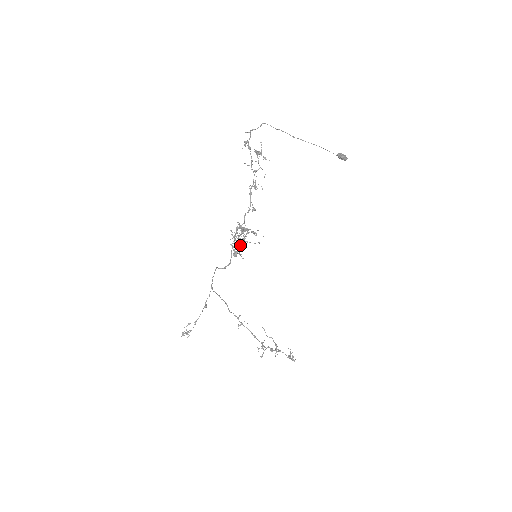
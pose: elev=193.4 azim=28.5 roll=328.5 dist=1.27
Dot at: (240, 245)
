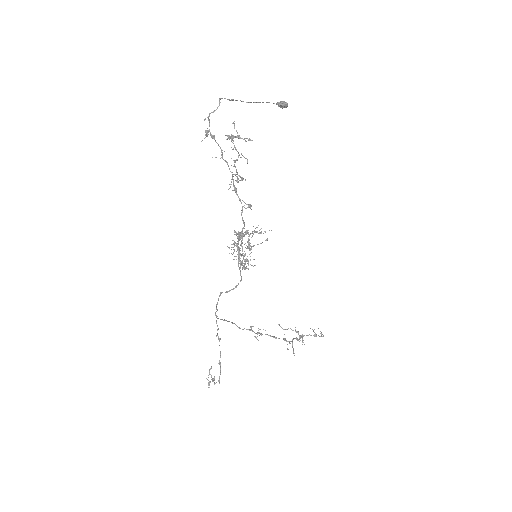
Dot at: (249, 254)
